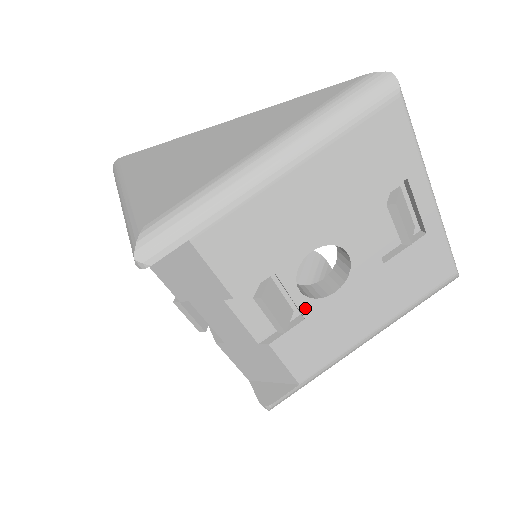
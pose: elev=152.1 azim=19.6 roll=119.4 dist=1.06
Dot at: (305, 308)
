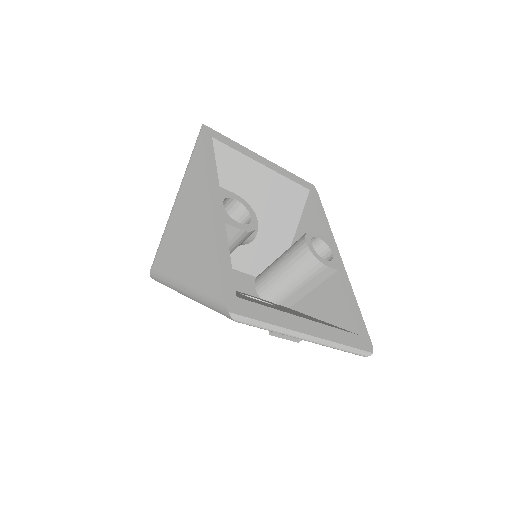
Dot at: occluded
